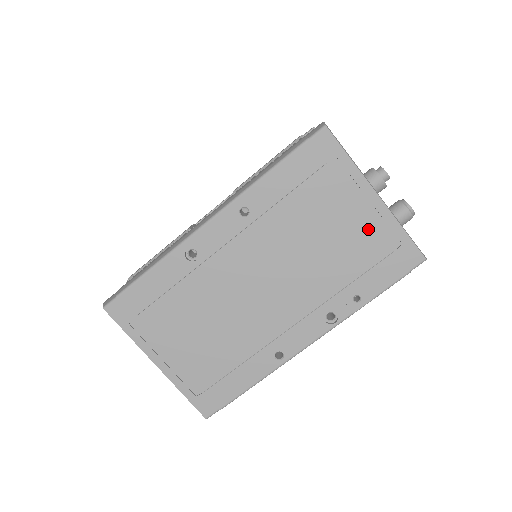
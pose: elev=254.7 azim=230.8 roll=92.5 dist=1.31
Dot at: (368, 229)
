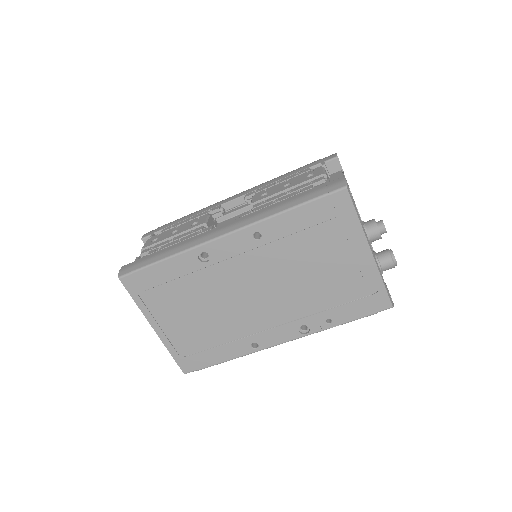
Dot at: (355, 274)
